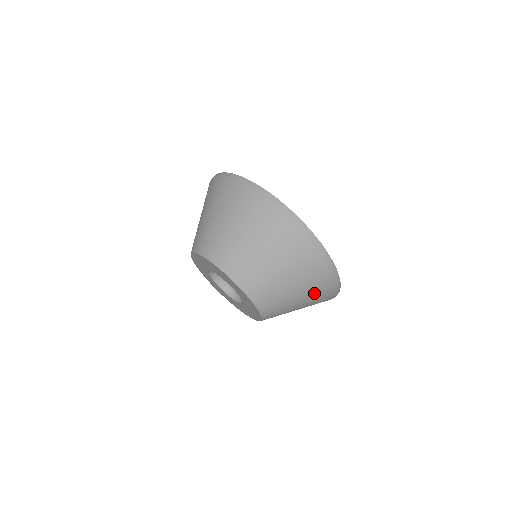
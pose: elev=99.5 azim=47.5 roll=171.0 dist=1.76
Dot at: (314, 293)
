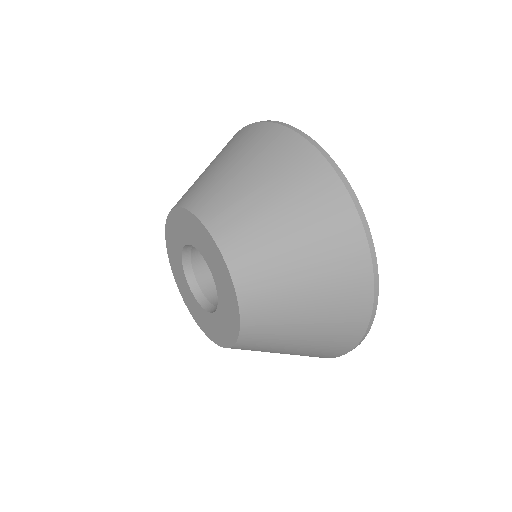
Dot at: (327, 334)
